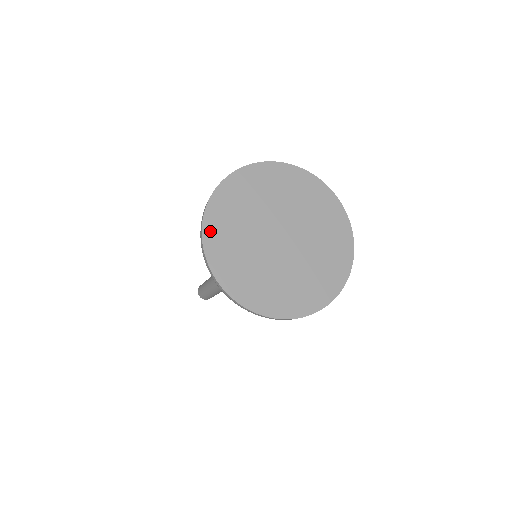
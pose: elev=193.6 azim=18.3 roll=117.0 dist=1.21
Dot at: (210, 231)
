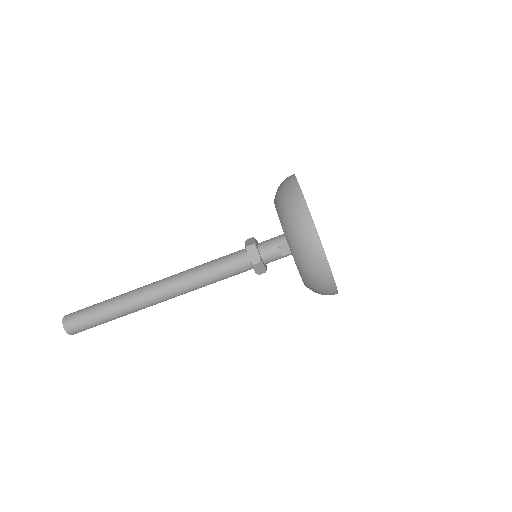
Dot at: occluded
